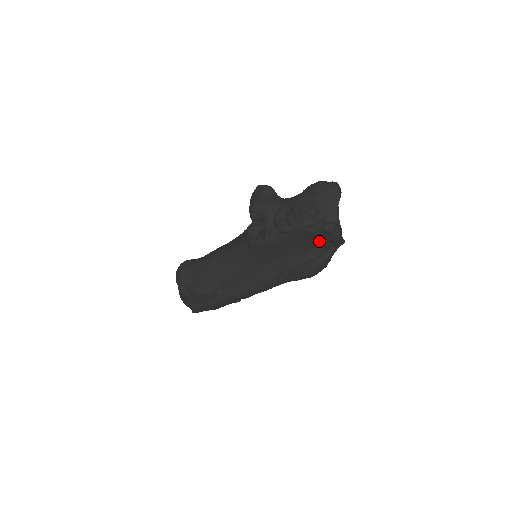
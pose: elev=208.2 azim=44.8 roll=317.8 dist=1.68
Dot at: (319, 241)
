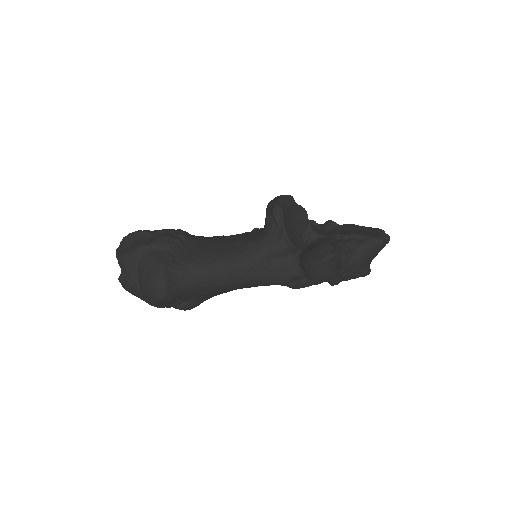
Dot at: occluded
